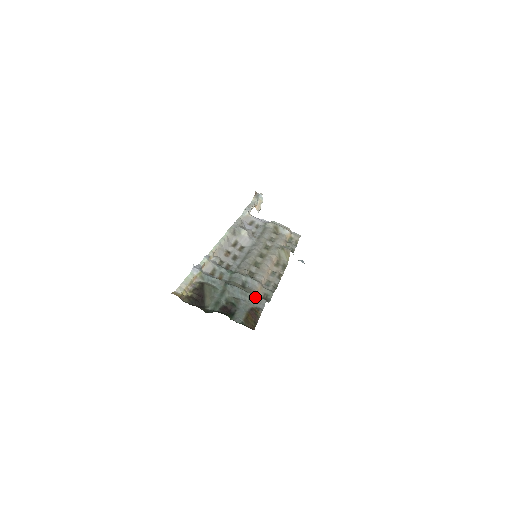
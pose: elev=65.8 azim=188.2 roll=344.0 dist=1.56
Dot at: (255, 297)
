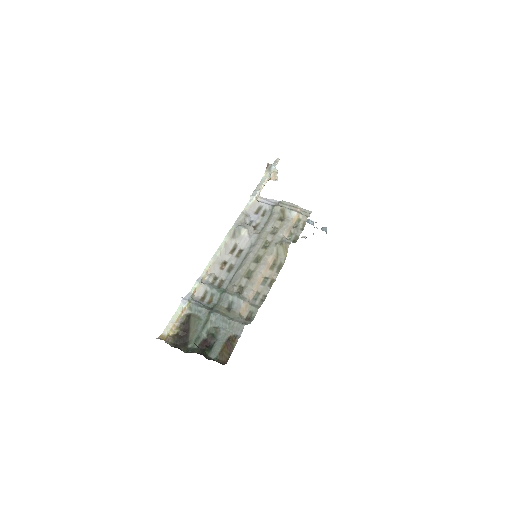
Dot at: (235, 323)
